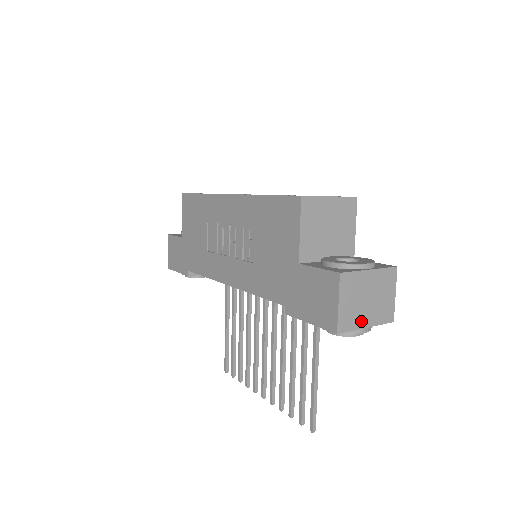
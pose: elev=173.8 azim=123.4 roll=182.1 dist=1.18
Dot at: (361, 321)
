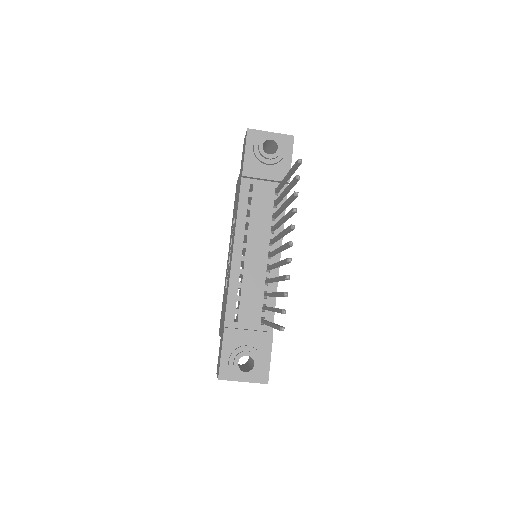
Dot at: occluded
